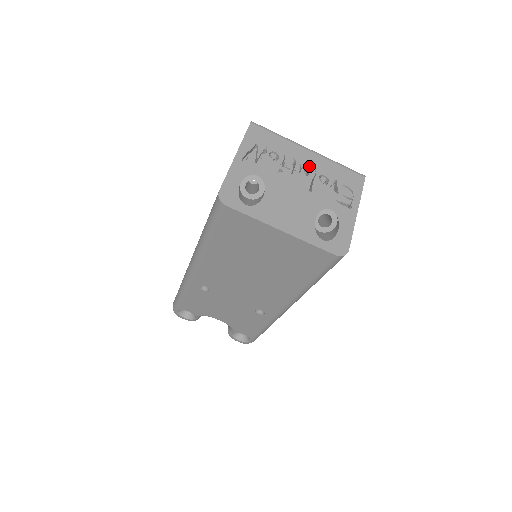
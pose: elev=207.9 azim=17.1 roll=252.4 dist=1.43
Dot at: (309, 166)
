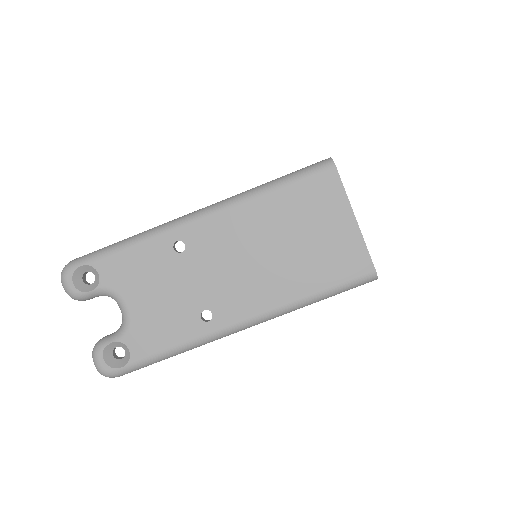
Dot at: occluded
